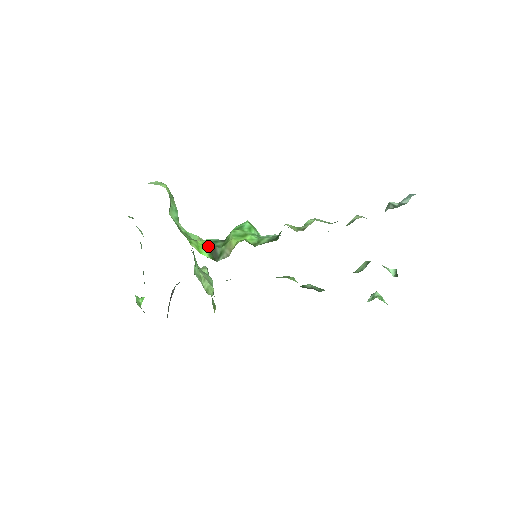
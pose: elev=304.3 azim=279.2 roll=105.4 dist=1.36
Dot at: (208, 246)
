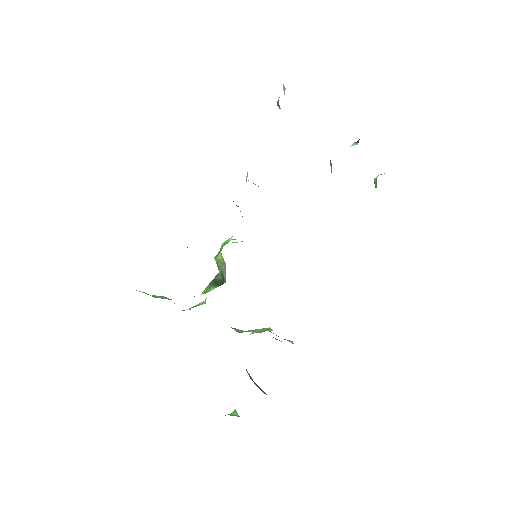
Dot at: (210, 286)
